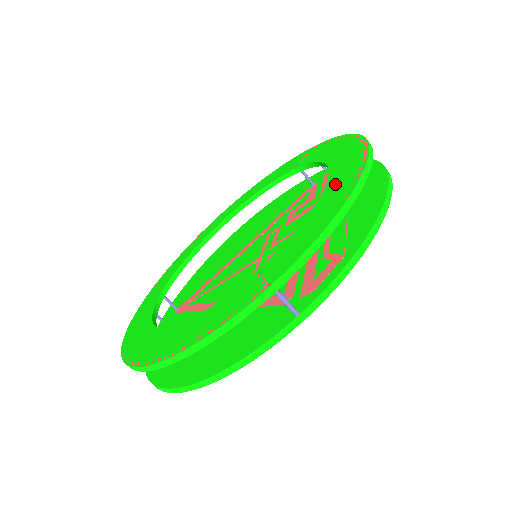
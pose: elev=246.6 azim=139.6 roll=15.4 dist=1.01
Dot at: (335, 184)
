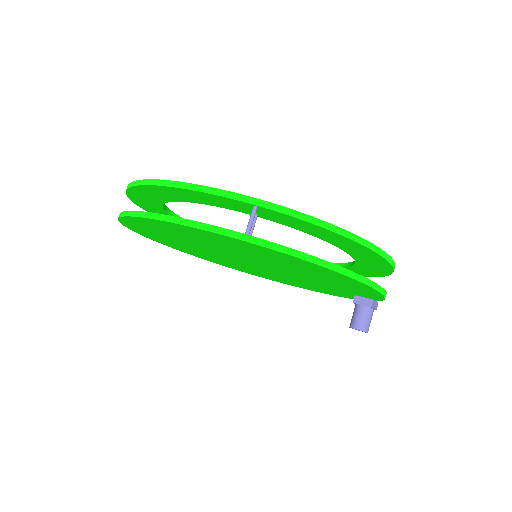
Dot at: occluded
